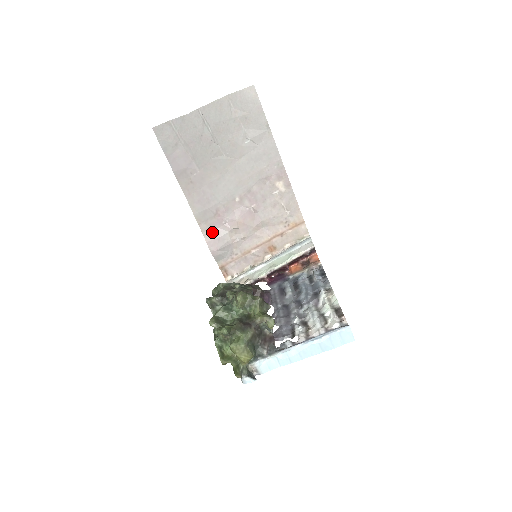
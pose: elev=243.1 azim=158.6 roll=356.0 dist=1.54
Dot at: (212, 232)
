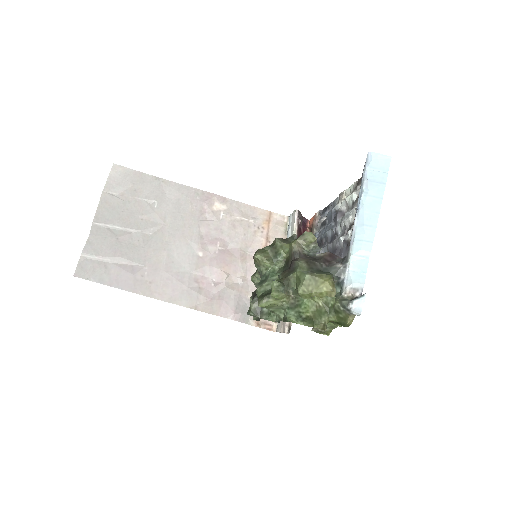
Dot at: (213, 303)
